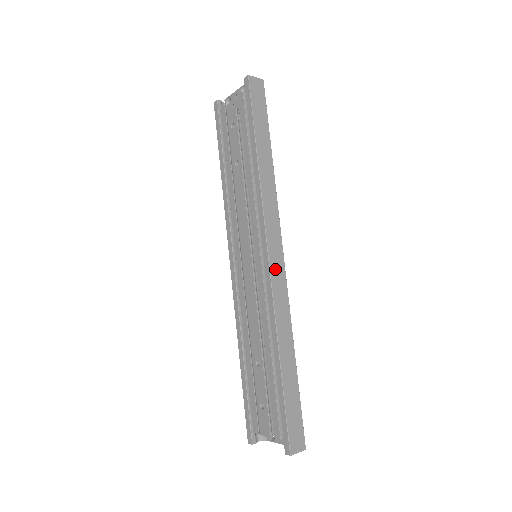
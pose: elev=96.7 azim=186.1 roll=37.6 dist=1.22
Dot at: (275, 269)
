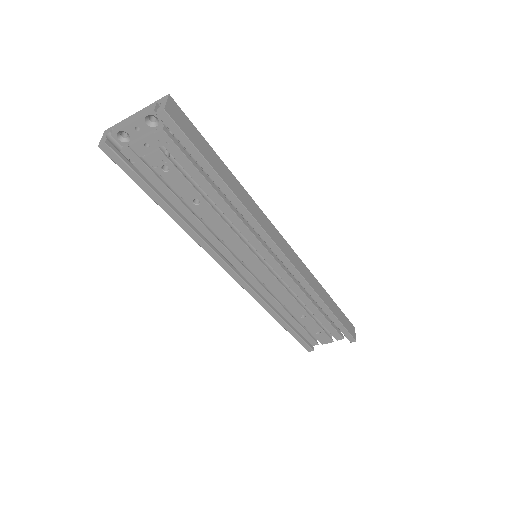
Dot at: (293, 260)
